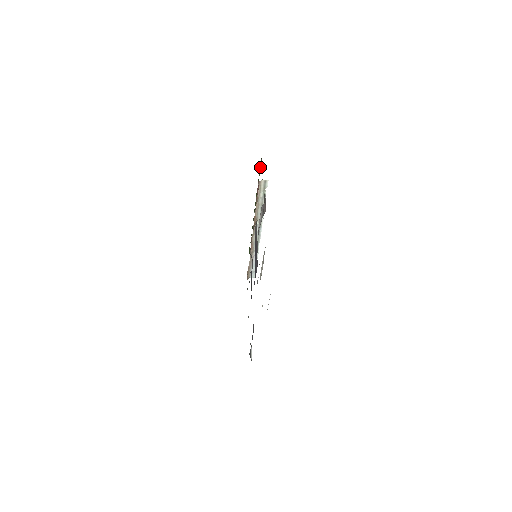
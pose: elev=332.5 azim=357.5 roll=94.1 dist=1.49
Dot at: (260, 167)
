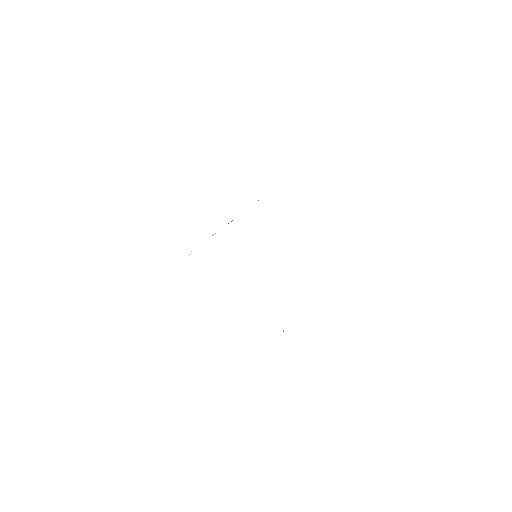
Dot at: occluded
